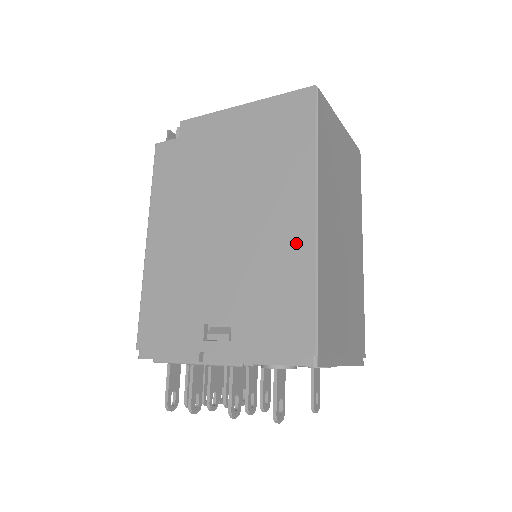
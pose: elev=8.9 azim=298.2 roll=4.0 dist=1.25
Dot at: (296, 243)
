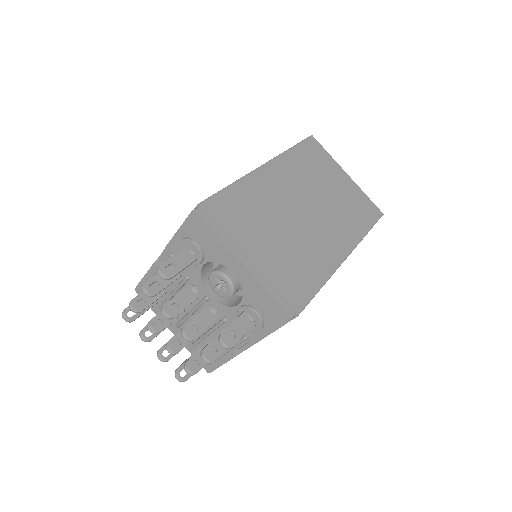
Dot at: occluded
